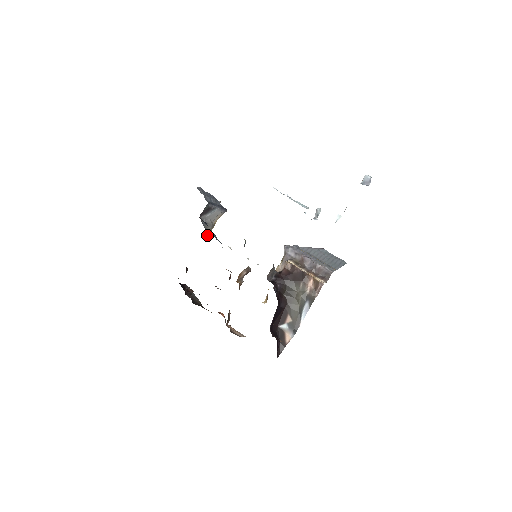
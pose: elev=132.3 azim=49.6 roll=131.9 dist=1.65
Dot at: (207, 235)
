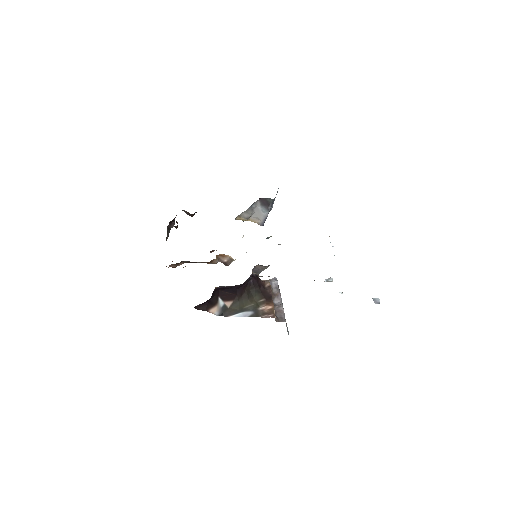
Dot at: (237, 217)
